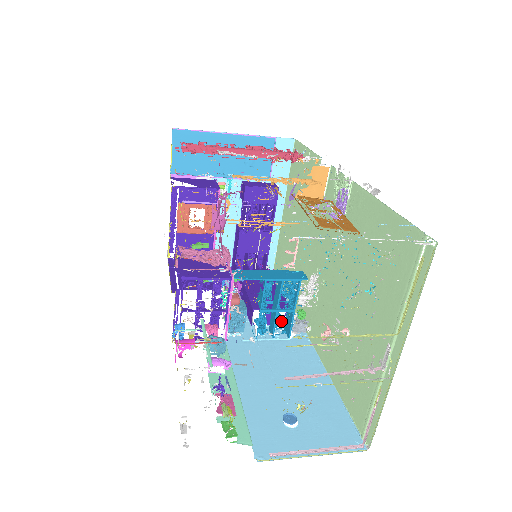
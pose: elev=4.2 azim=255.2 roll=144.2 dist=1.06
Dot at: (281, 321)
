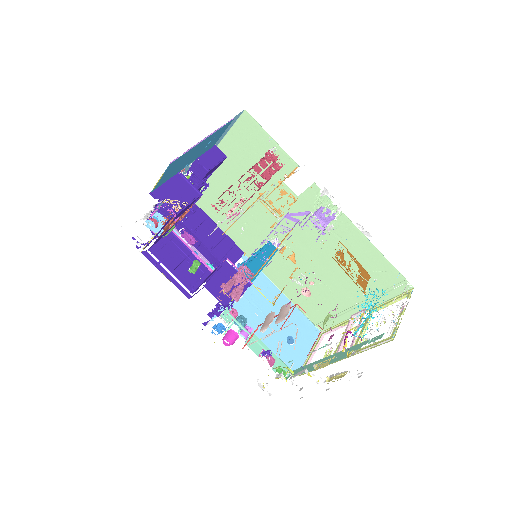
Dot at: occluded
